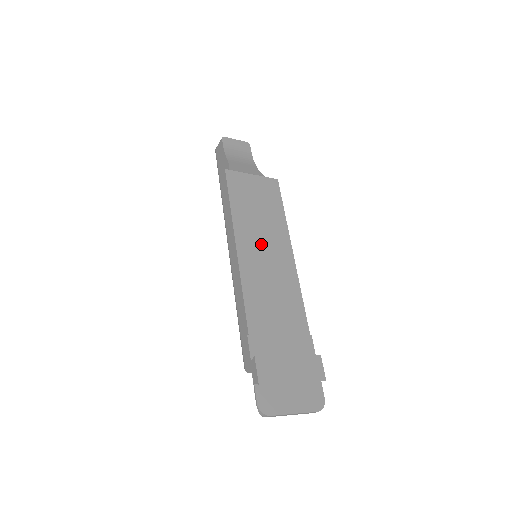
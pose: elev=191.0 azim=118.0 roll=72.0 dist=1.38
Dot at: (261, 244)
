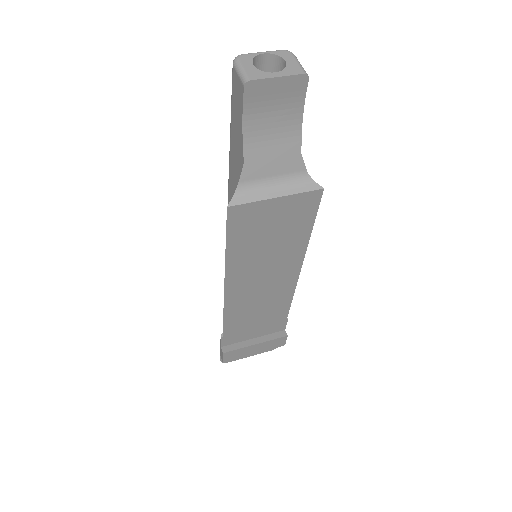
Dot at: (259, 275)
